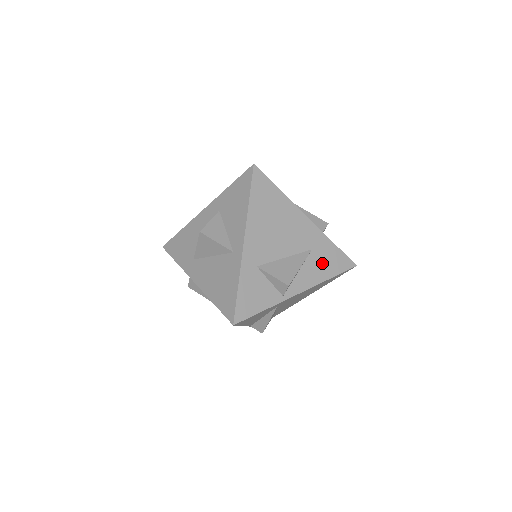
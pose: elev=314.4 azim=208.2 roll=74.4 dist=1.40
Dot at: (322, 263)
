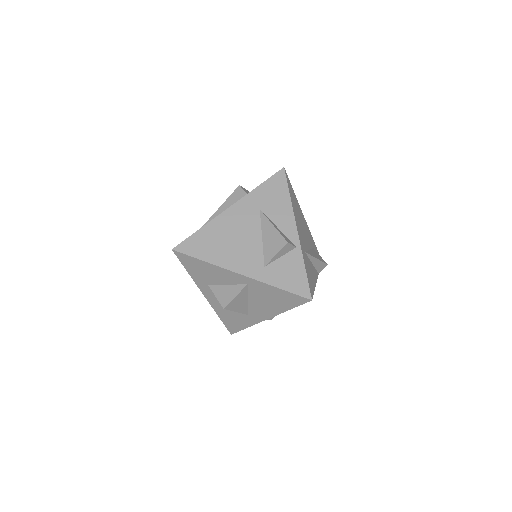
Dot at: (274, 202)
